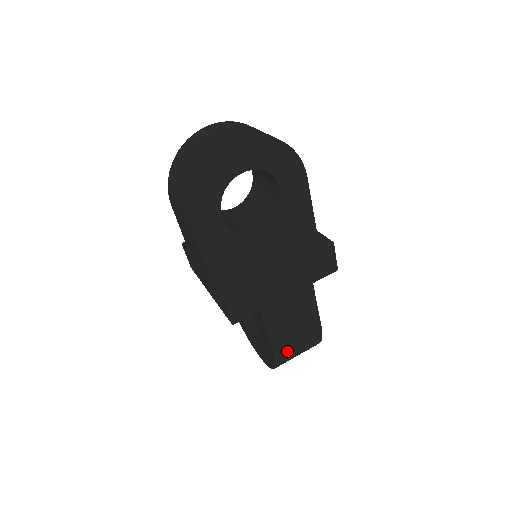
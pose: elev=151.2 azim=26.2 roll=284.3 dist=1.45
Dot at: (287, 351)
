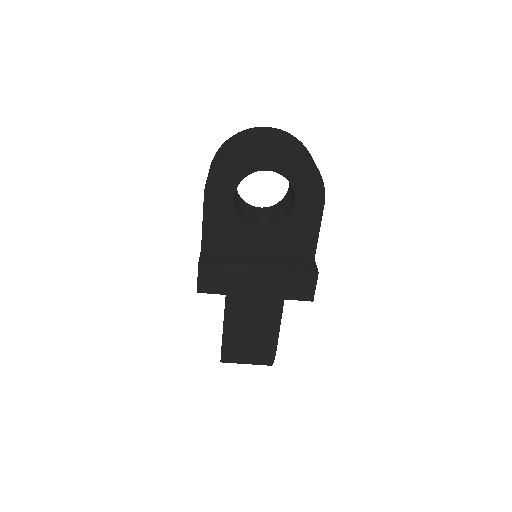
Dot at: (236, 349)
